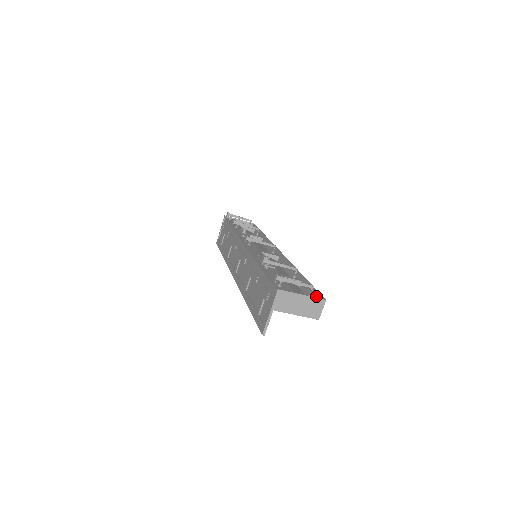
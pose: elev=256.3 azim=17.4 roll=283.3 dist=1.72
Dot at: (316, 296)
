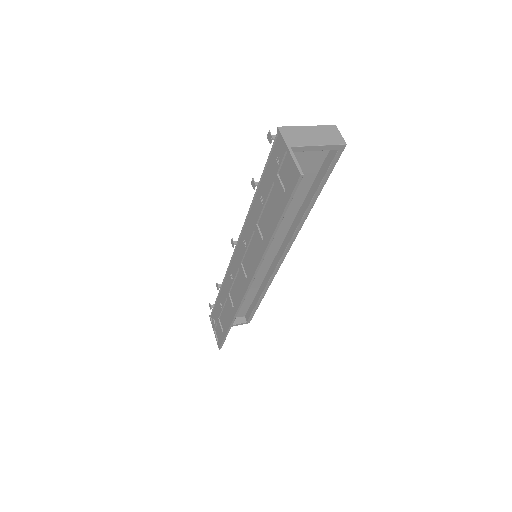
Dot at: occluded
